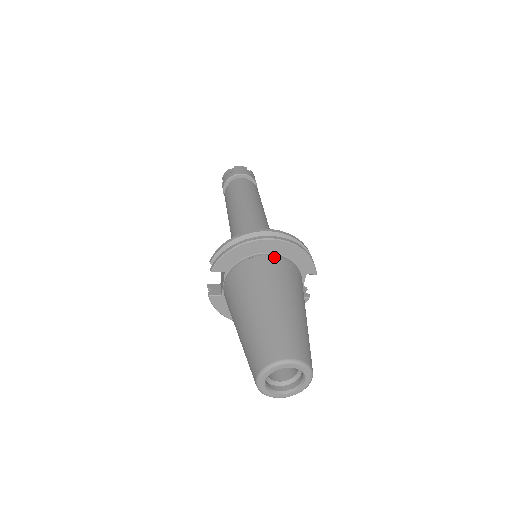
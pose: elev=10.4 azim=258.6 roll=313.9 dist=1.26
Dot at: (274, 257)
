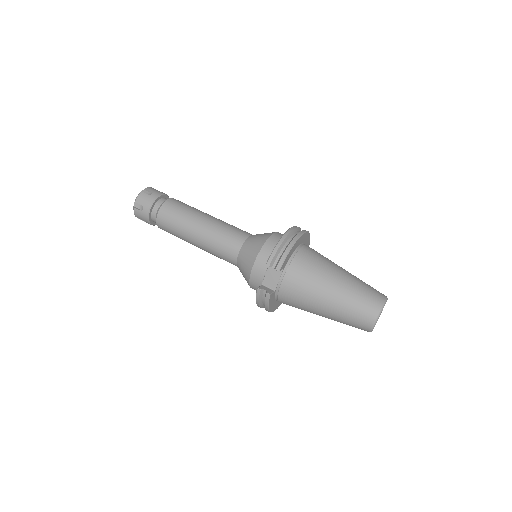
Dot at: (306, 246)
